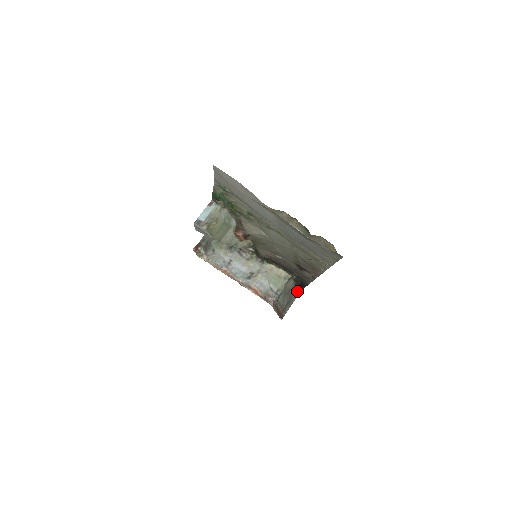
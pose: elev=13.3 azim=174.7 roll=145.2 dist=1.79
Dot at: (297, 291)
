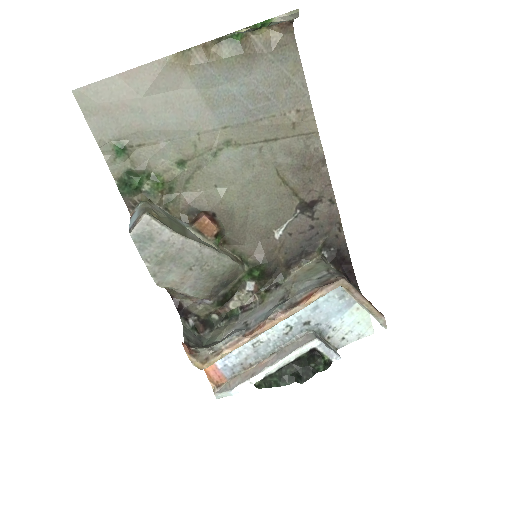
Dot at: occluded
